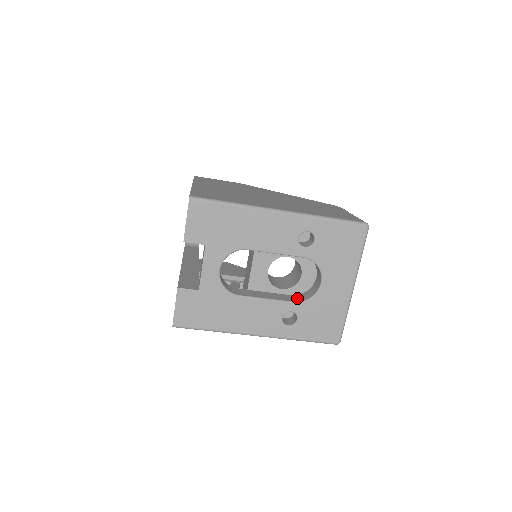
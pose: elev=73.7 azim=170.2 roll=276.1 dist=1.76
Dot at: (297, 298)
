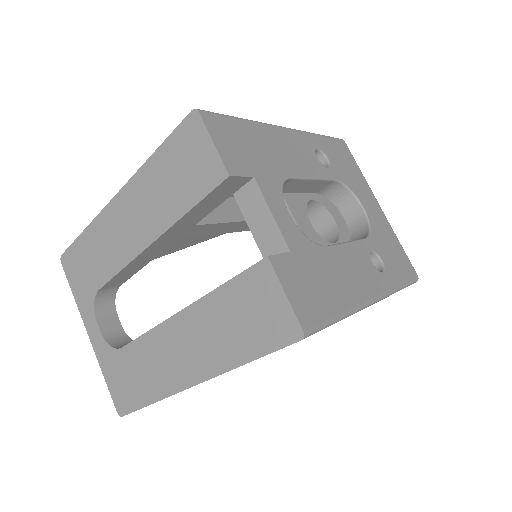
Dot at: occluded
